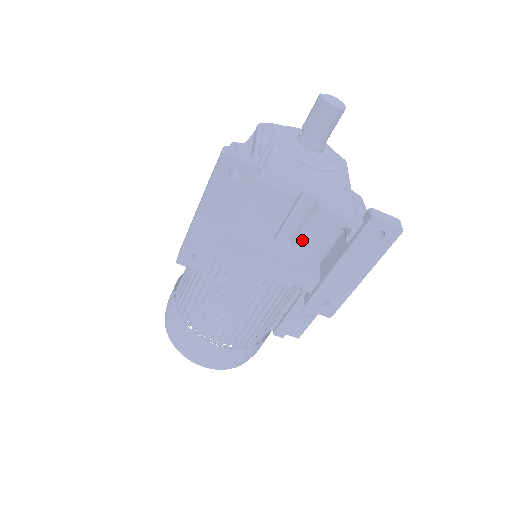
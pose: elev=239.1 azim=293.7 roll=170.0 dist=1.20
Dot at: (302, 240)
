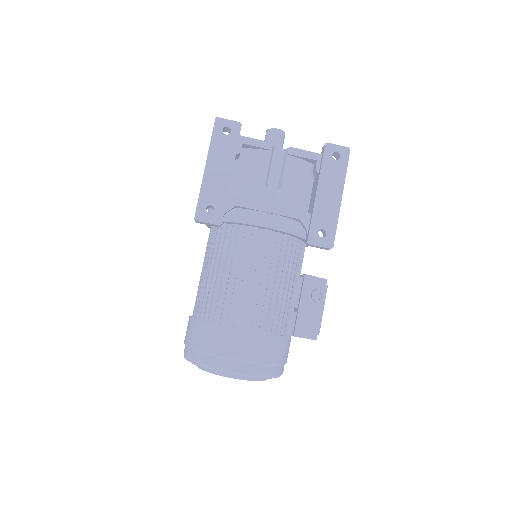
Dot at: (286, 181)
